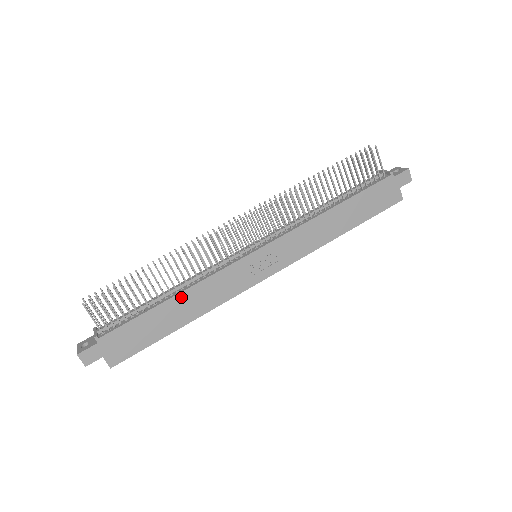
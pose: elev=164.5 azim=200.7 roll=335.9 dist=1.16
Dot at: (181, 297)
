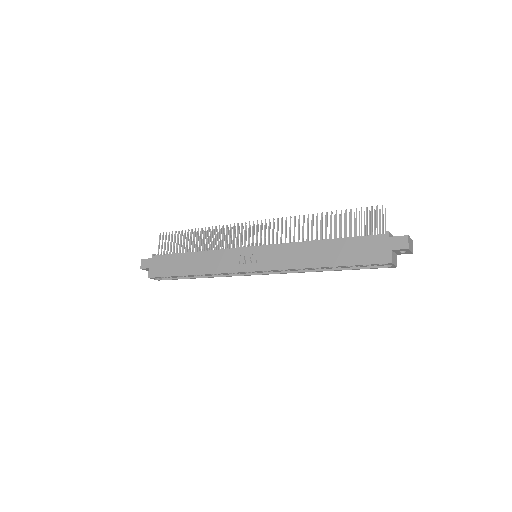
Dot at: (198, 255)
